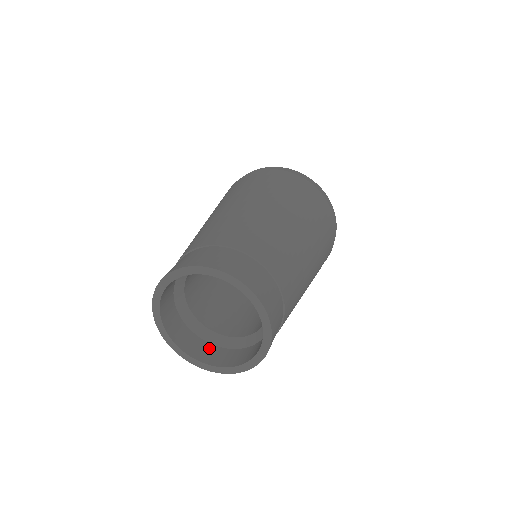
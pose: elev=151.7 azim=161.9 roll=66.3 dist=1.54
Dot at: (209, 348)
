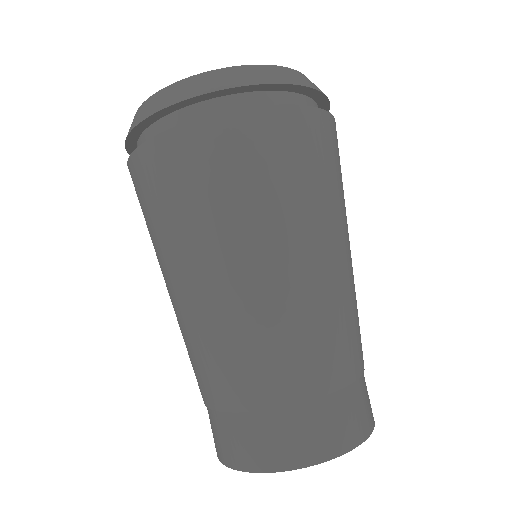
Dot at: occluded
